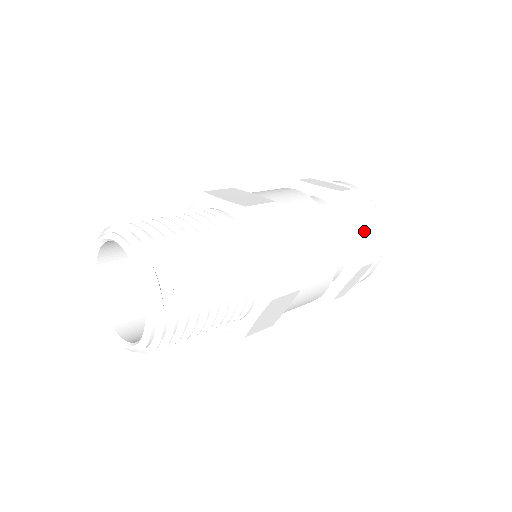
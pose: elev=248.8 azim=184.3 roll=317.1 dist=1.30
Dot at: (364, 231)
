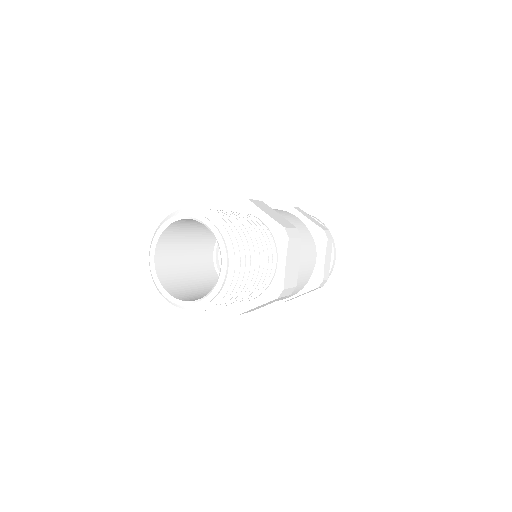
Dot at: (327, 263)
